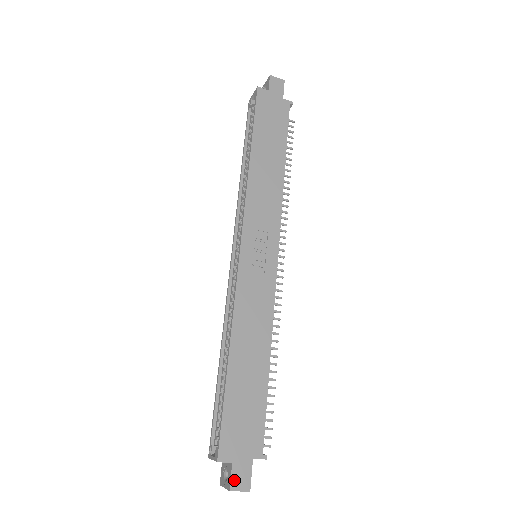
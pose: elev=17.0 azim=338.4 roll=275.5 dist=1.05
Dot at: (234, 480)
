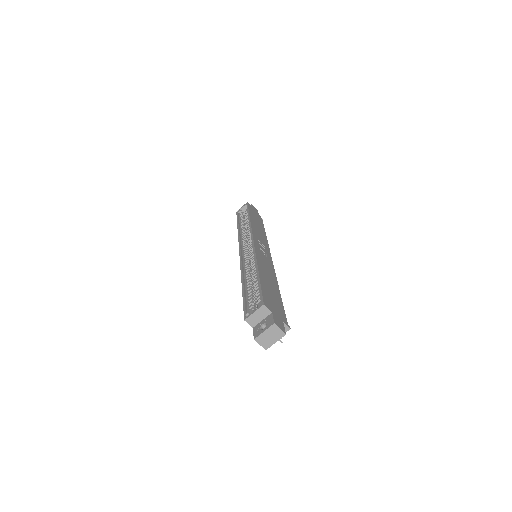
Dot at: (275, 321)
